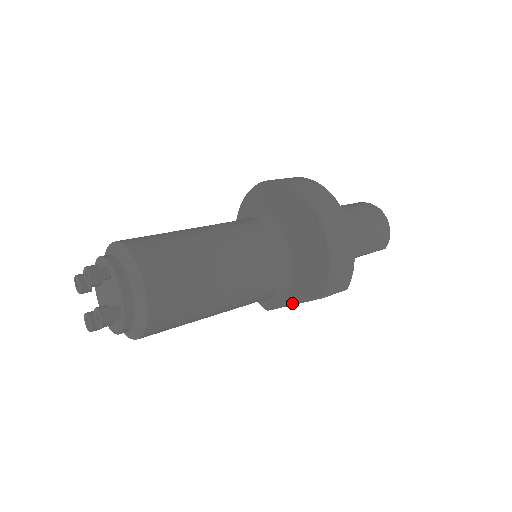
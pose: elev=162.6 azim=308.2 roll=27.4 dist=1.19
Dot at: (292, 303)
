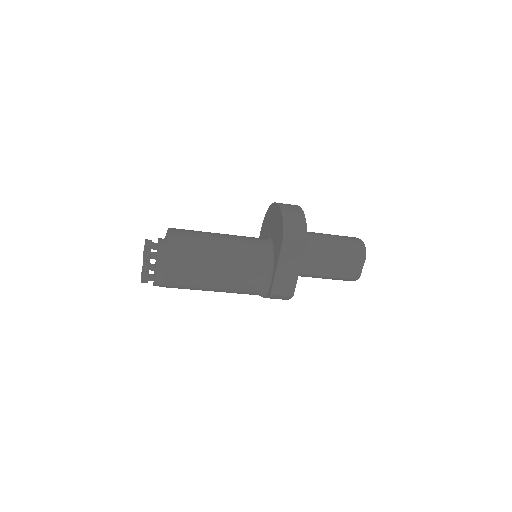
Dot at: (276, 265)
